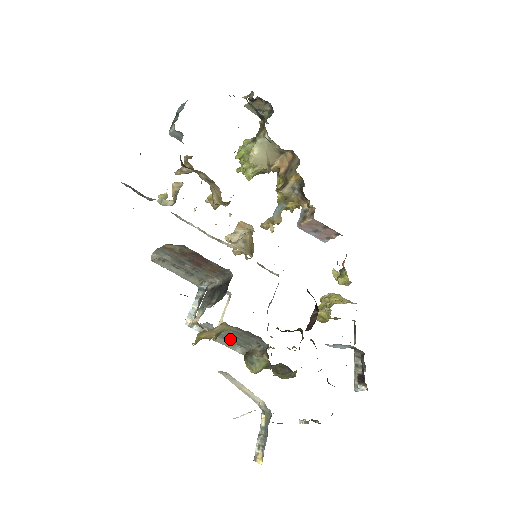
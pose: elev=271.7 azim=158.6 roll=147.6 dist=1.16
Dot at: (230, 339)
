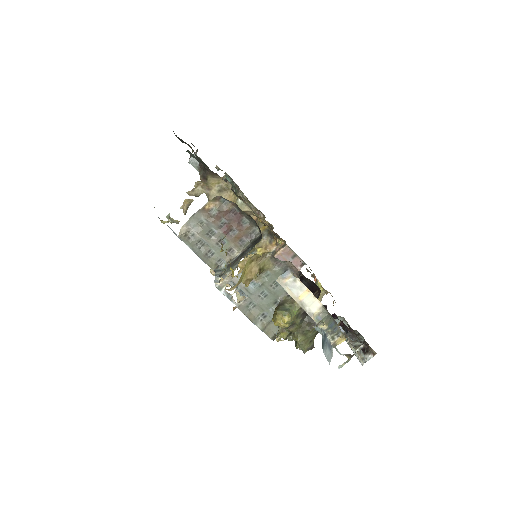
Dot at: (256, 302)
